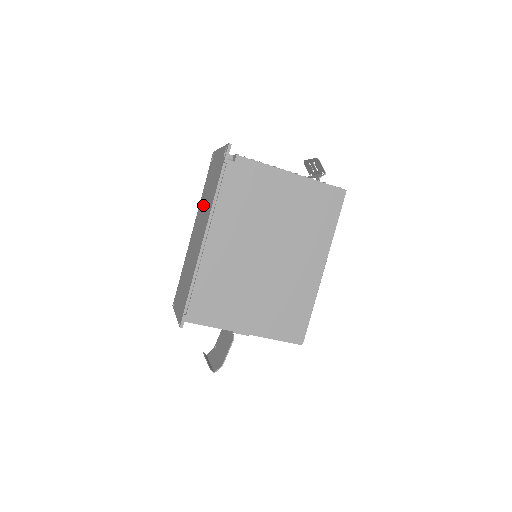
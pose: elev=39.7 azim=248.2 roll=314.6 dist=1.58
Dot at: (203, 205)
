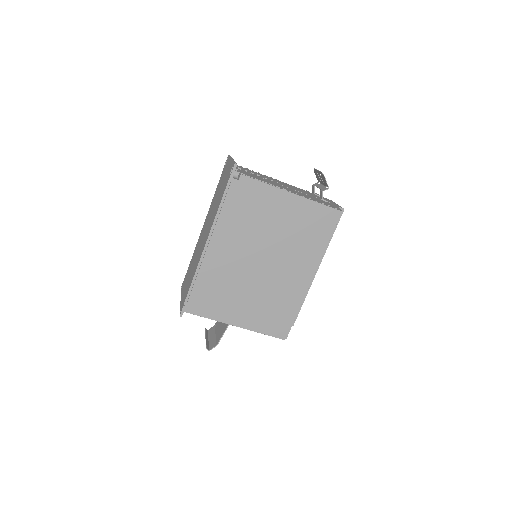
Dot at: (212, 207)
